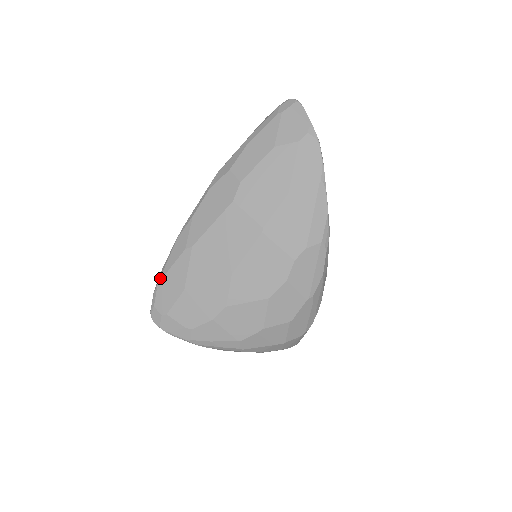
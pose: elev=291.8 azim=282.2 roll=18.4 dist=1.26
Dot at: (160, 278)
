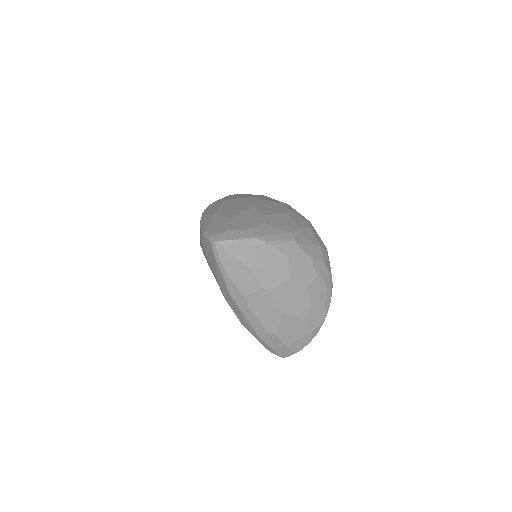
Dot at: (204, 229)
